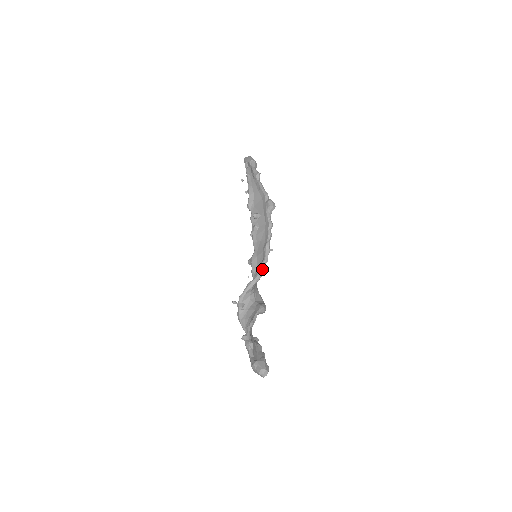
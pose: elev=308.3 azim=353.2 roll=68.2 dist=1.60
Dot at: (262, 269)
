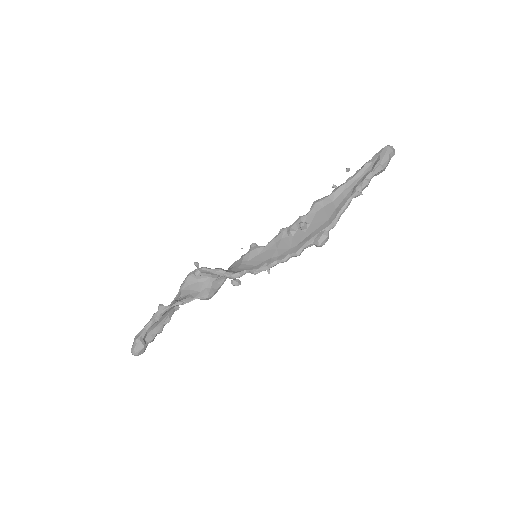
Dot at: (237, 281)
